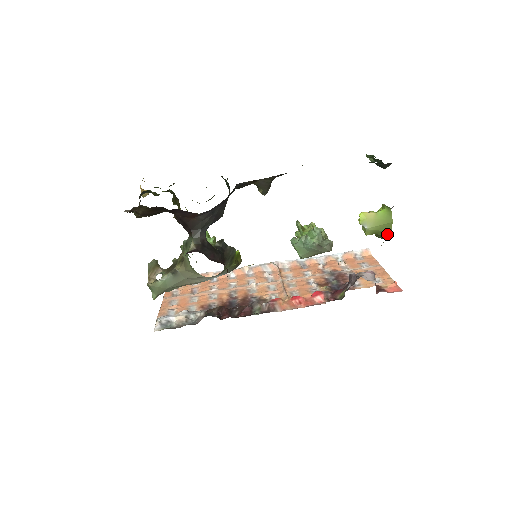
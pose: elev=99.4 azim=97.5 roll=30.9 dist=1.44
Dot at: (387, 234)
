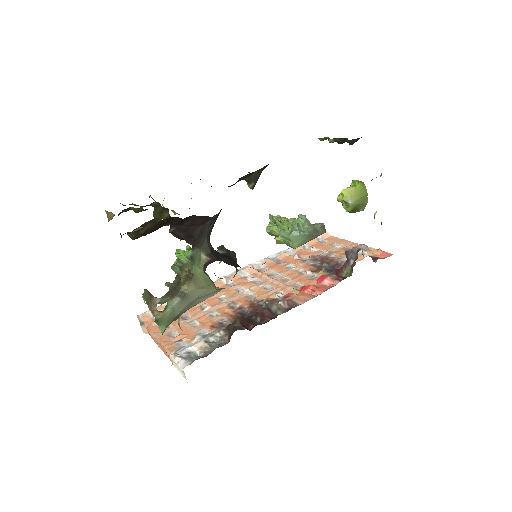
Dot at: (363, 206)
